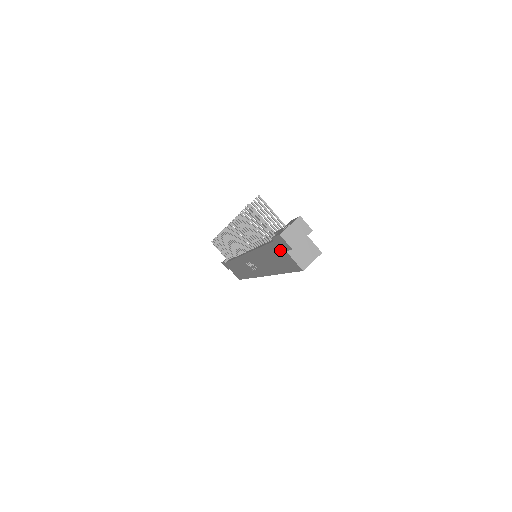
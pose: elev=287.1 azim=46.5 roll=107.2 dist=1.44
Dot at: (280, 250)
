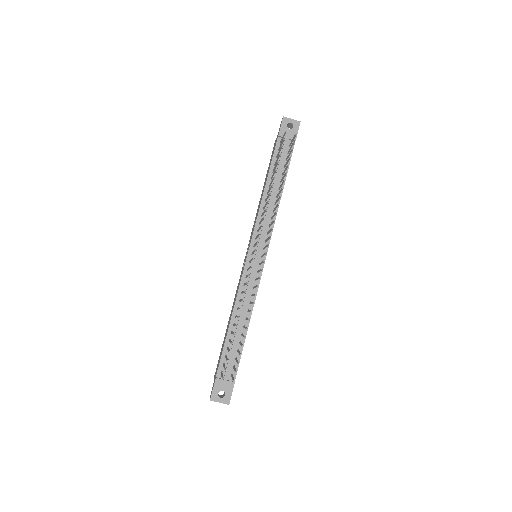
Dot at: (216, 373)
